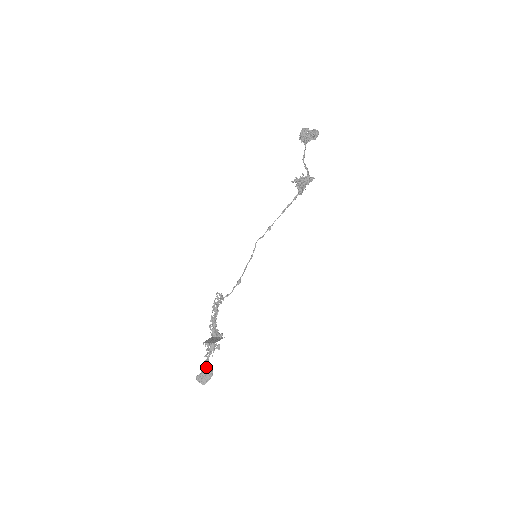
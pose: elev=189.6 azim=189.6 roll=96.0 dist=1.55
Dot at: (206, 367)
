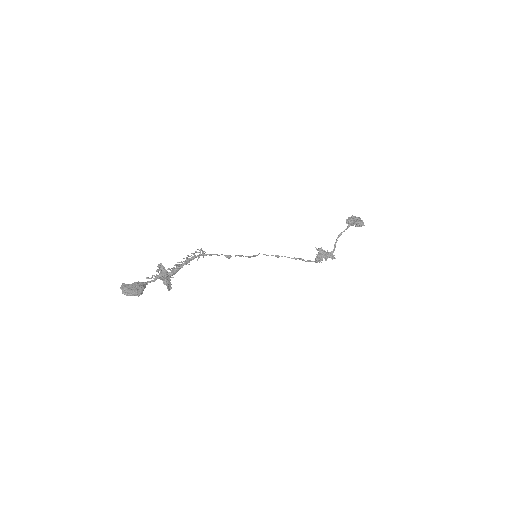
Dot at: (140, 284)
